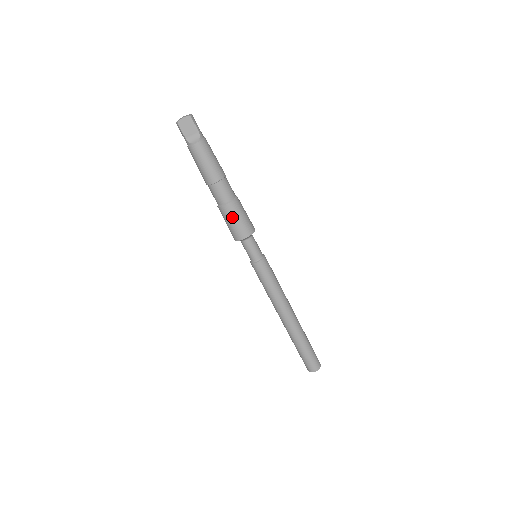
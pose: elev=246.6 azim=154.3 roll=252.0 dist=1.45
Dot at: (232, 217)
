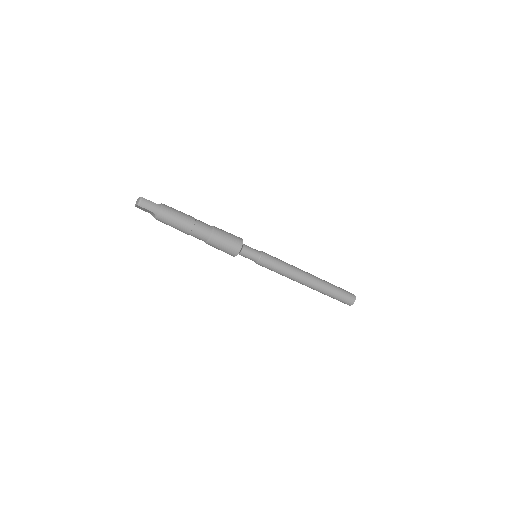
Dot at: occluded
